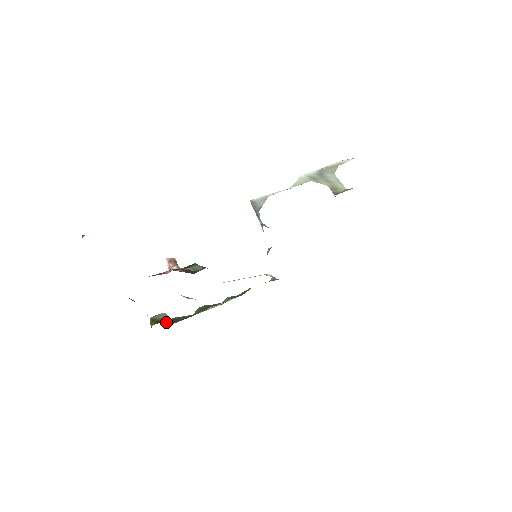
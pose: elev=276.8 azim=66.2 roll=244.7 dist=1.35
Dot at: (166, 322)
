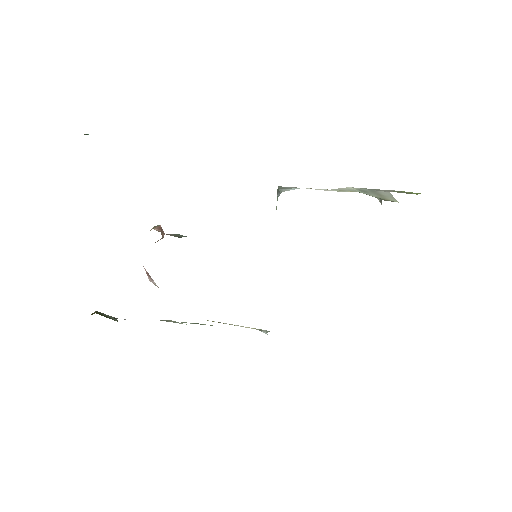
Dot at: occluded
